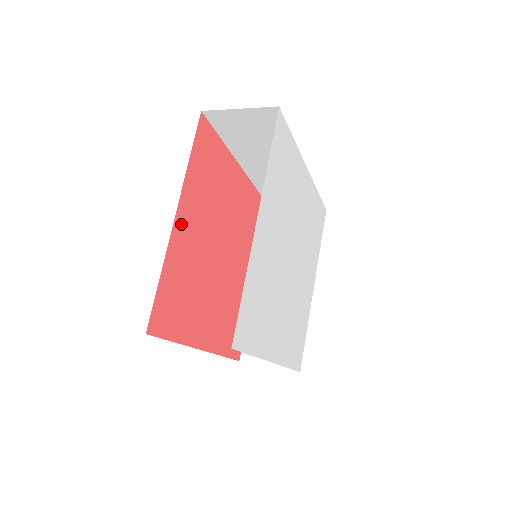
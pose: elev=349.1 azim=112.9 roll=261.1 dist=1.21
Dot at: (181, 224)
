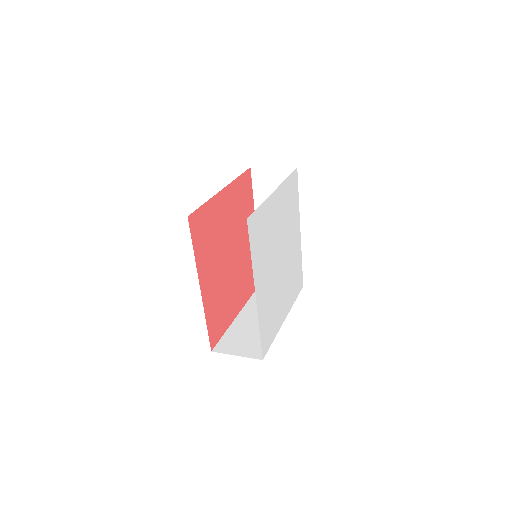
Dot at: (223, 198)
